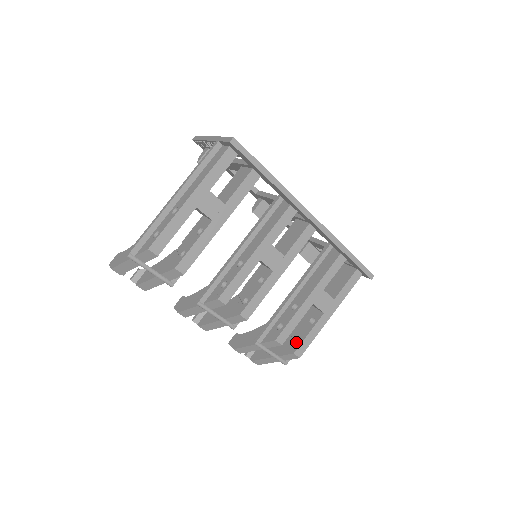
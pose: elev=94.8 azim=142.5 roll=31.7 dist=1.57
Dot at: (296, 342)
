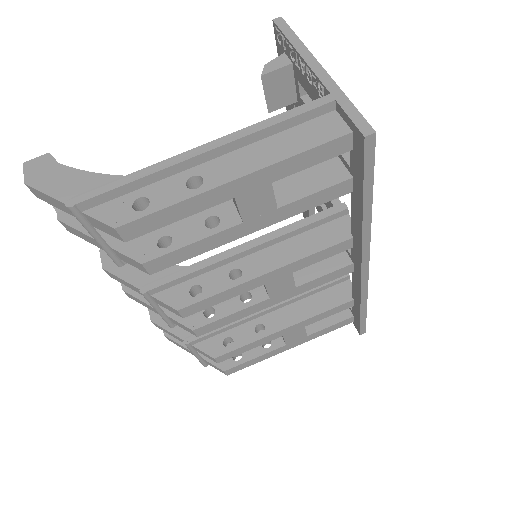
Dot at: occluded
